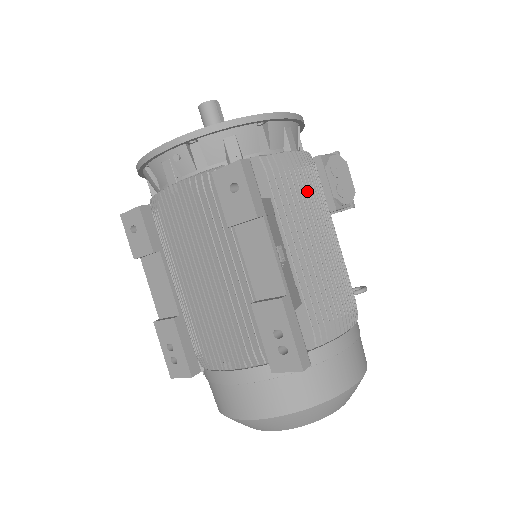
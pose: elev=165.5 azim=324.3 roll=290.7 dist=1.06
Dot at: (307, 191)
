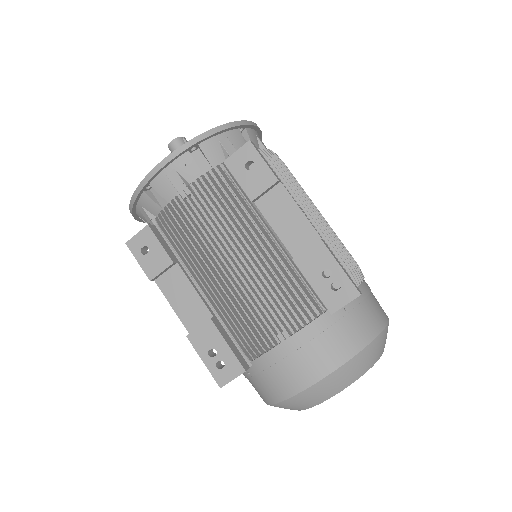
Dot at: (291, 177)
